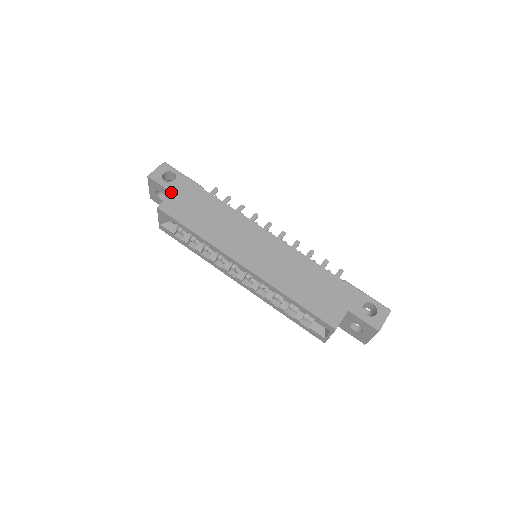
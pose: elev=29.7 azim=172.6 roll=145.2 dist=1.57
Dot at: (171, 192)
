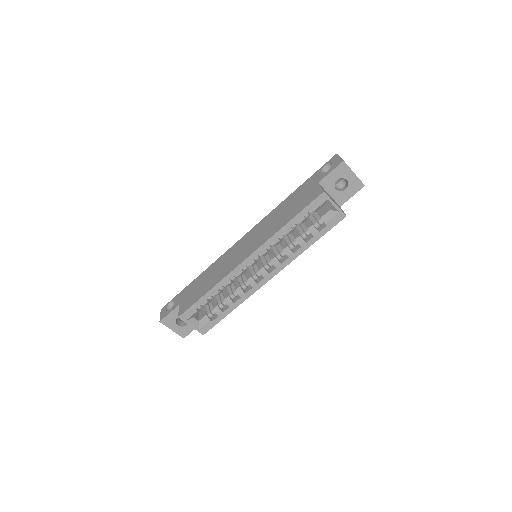
Dot at: (178, 306)
